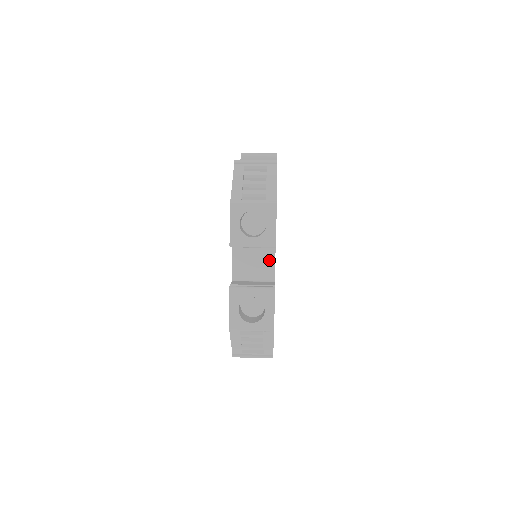
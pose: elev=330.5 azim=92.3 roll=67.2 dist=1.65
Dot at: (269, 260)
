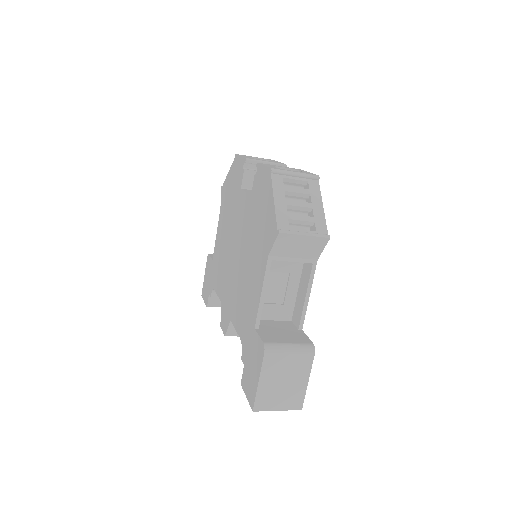
Dot at: occluded
